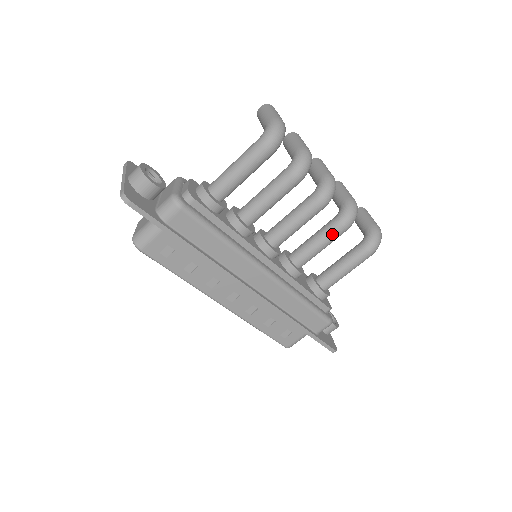
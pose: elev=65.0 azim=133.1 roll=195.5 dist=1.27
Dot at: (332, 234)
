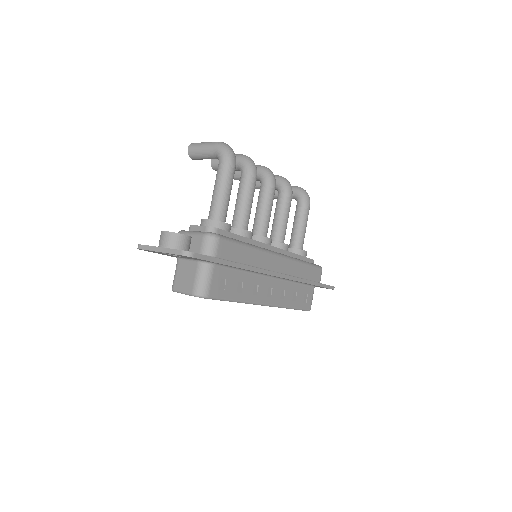
Dot at: (288, 204)
